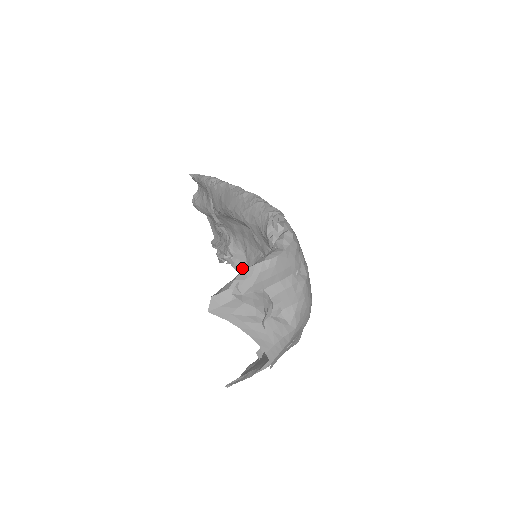
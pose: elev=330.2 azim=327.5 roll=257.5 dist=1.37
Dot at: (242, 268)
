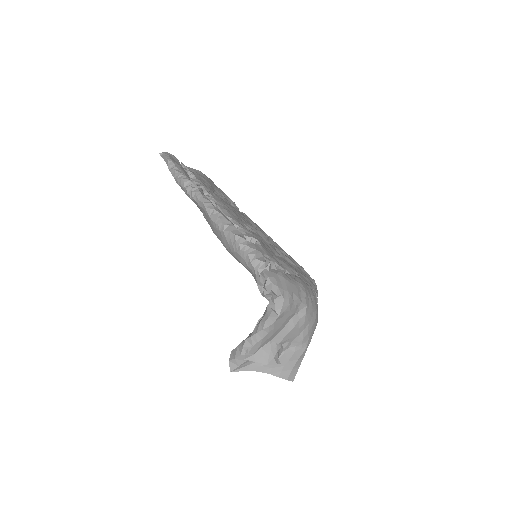
Dot at: occluded
